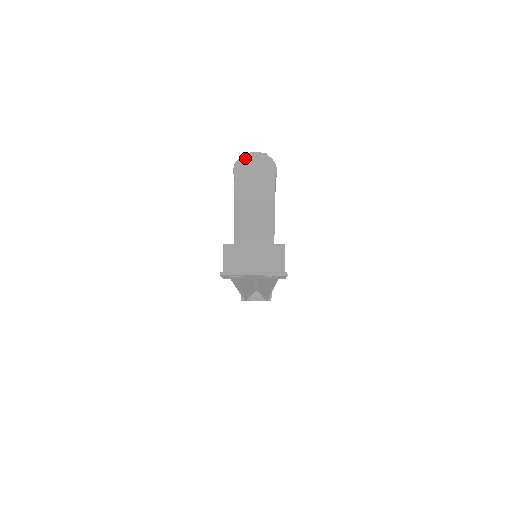
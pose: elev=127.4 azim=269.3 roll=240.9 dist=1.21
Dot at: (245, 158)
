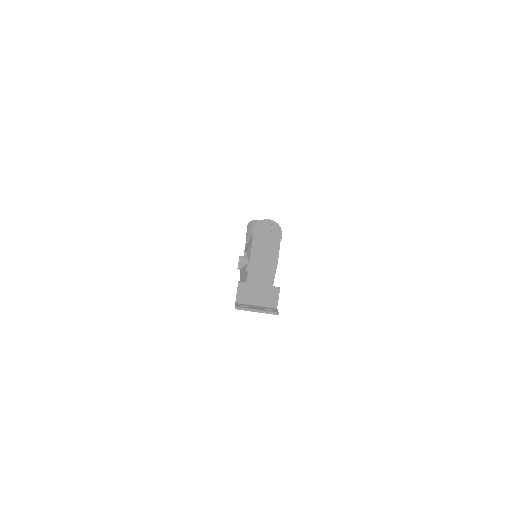
Dot at: (261, 226)
